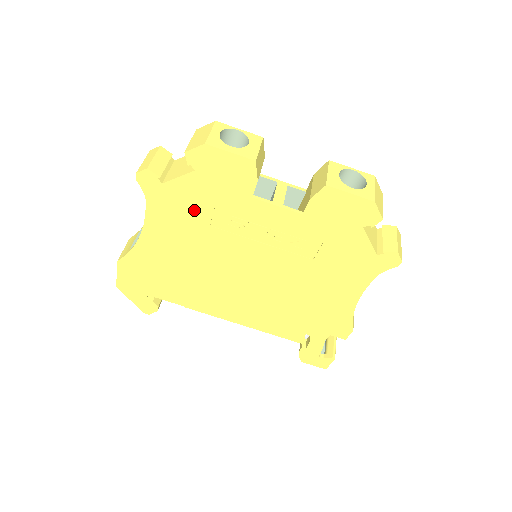
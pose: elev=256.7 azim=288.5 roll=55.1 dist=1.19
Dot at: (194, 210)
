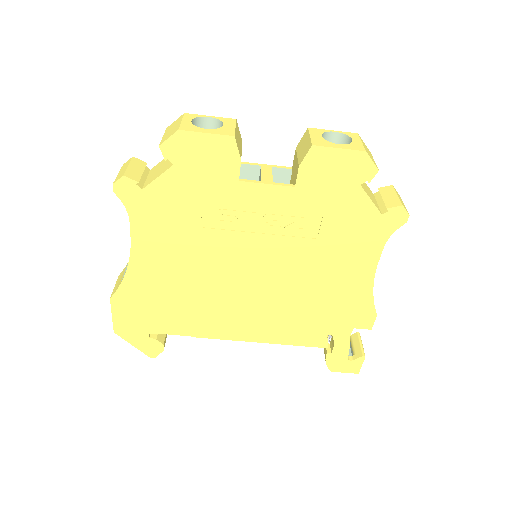
Dot at: (181, 213)
